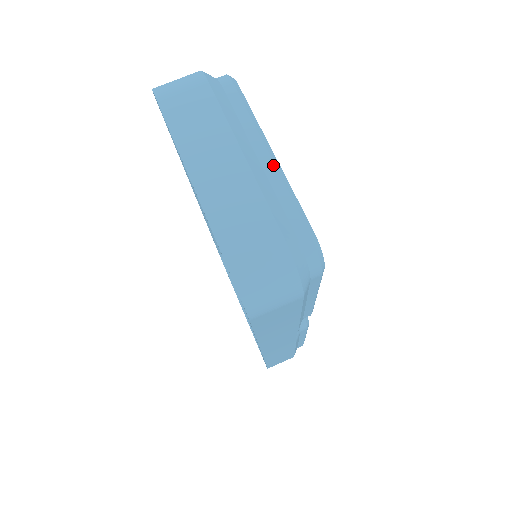
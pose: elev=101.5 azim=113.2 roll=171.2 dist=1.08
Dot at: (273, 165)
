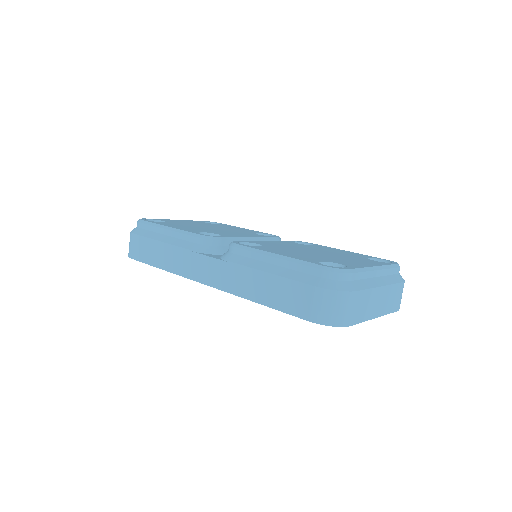
Dot at: (382, 271)
